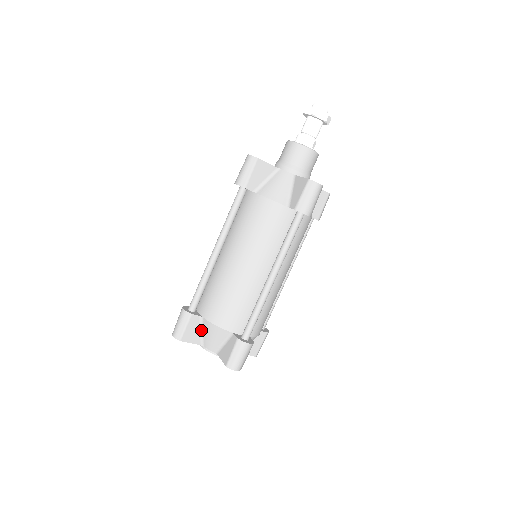
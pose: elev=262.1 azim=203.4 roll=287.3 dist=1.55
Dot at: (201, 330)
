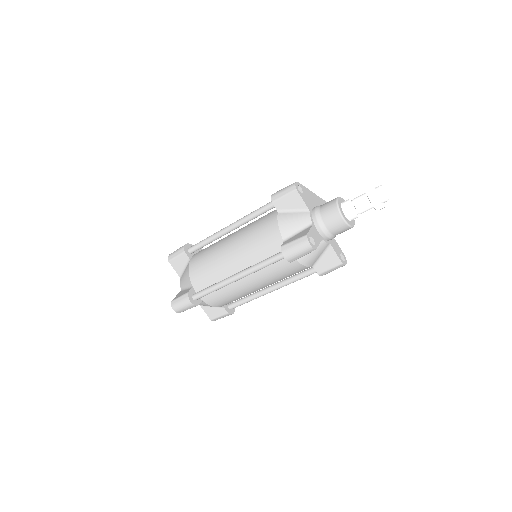
Dot at: occluded
